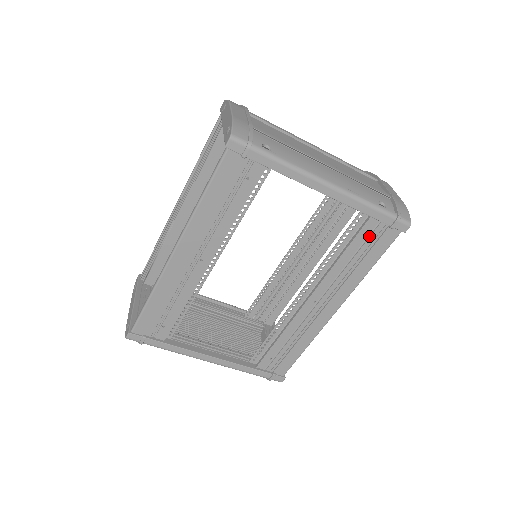
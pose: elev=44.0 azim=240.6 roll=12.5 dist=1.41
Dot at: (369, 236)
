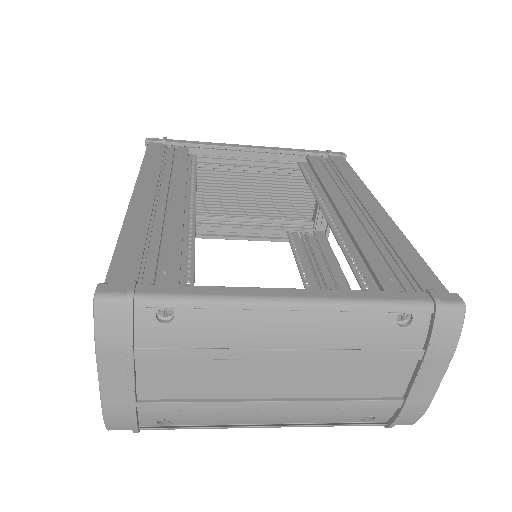
Dot at: occluded
